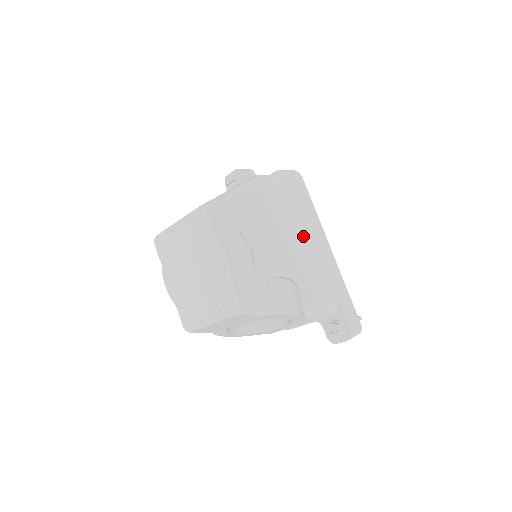
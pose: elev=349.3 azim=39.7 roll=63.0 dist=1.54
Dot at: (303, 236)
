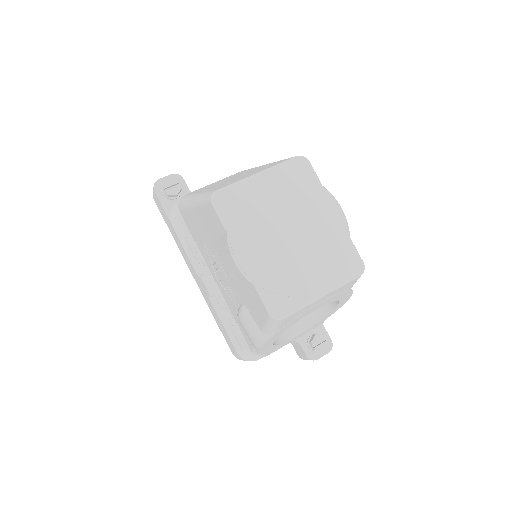
Dot at: occluded
